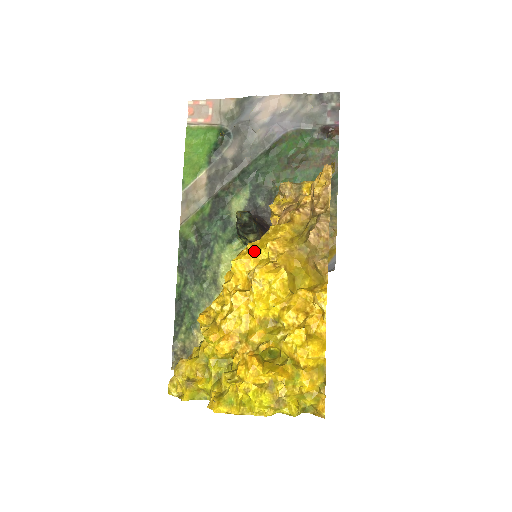
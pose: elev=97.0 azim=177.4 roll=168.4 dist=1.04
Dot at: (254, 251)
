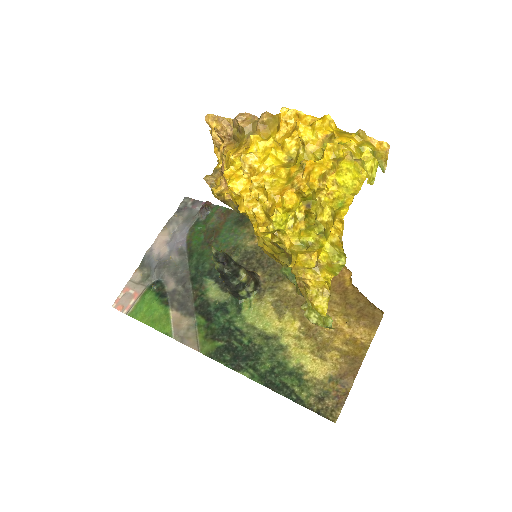
Dot at: (230, 167)
